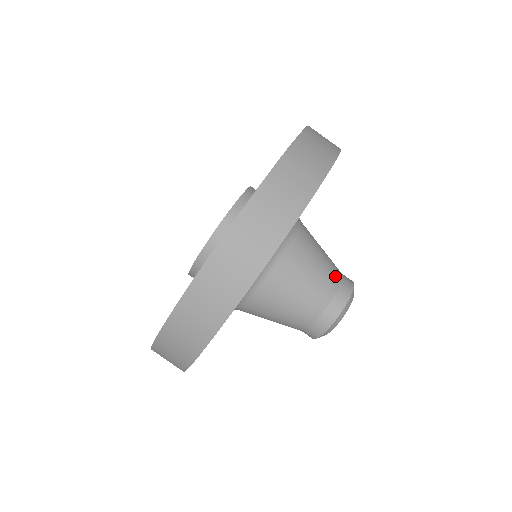
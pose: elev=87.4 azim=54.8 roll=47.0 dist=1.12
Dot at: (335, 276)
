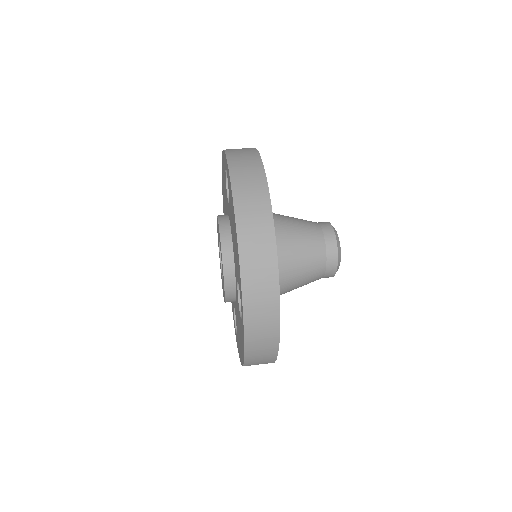
Dot at: (312, 223)
